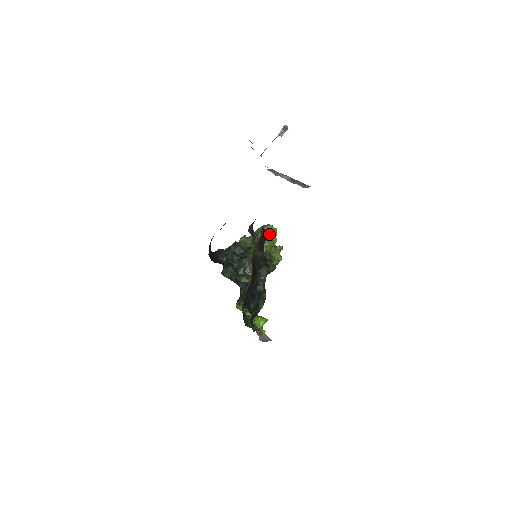
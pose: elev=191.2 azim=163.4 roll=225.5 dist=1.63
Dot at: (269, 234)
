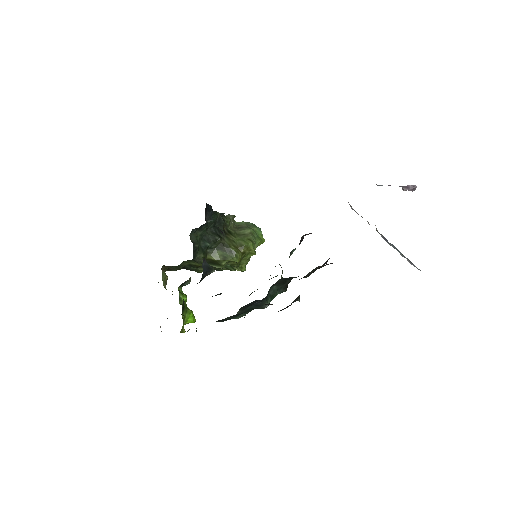
Dot at: (258, 239)
